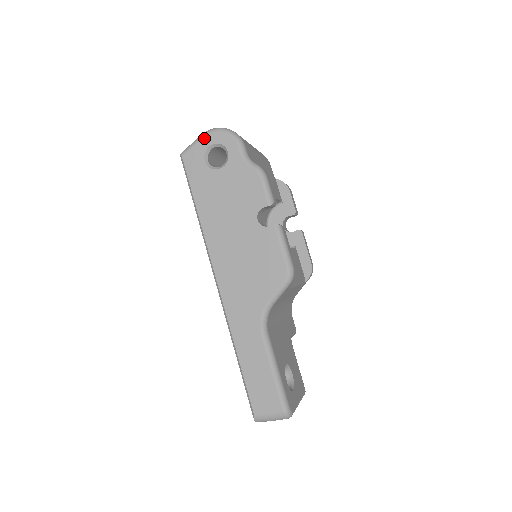
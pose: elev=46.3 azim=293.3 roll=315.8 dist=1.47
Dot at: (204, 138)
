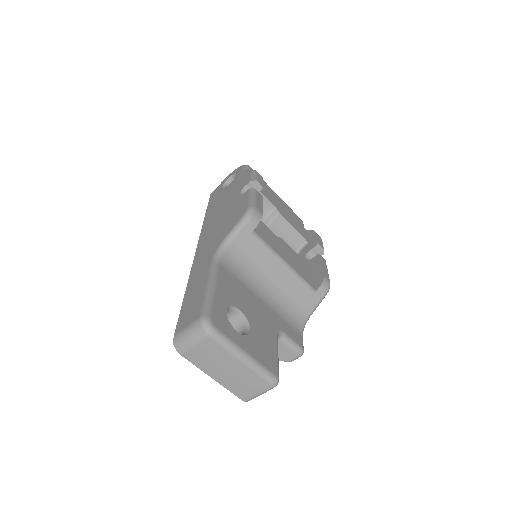
Dot at: (227, 177)
